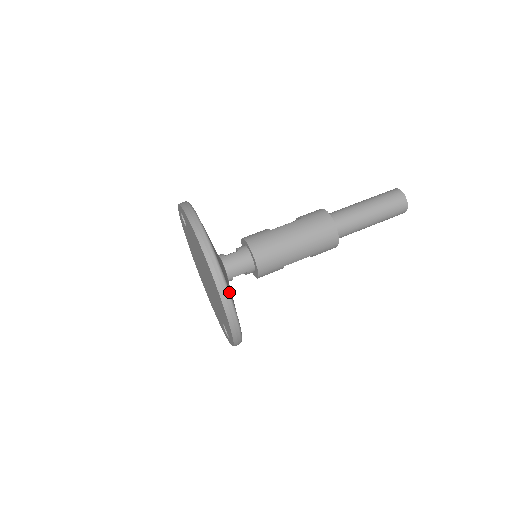
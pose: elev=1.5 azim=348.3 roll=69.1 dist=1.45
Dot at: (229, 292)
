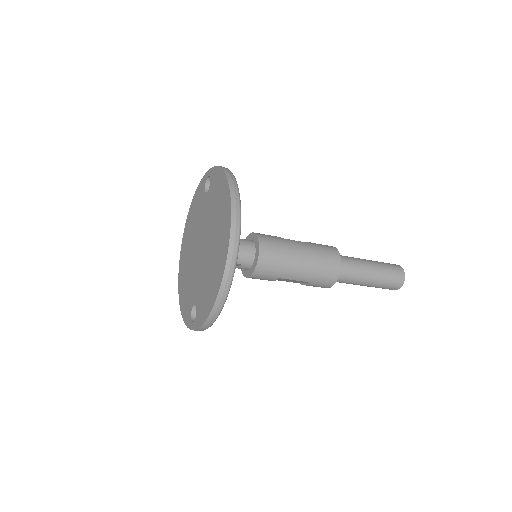
Dot at: occluded
